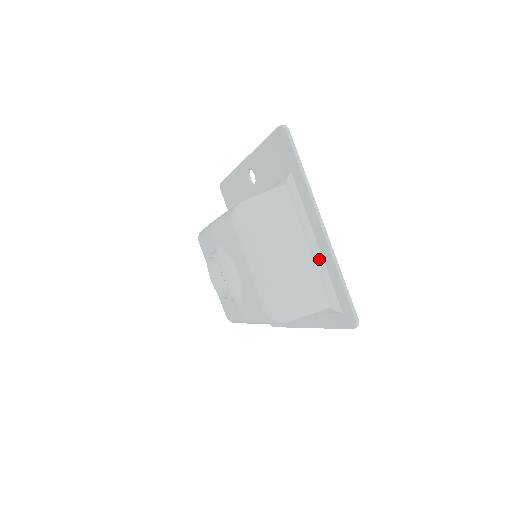
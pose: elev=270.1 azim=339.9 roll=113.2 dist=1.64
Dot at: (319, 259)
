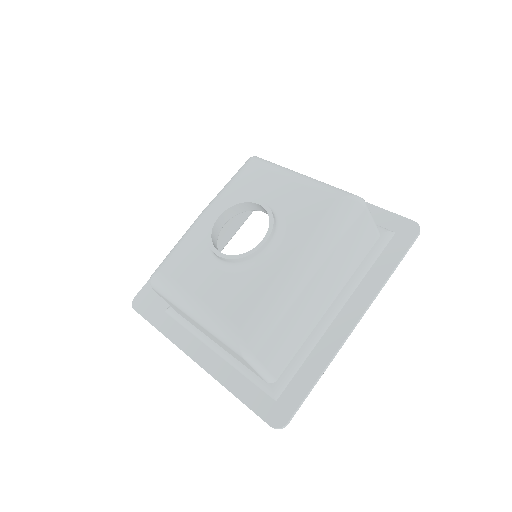
Dot at: occluded
